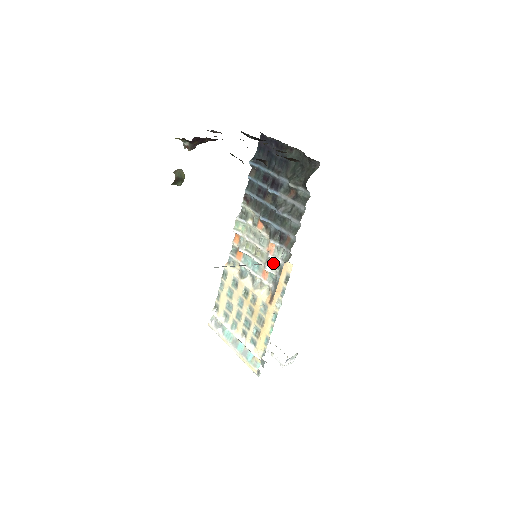
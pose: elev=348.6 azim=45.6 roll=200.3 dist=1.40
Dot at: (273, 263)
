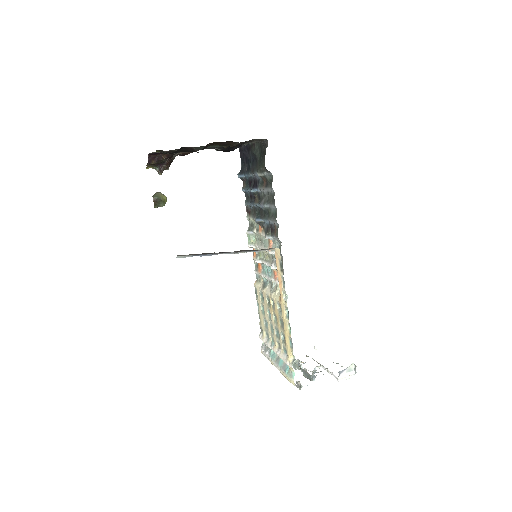
Dot at: (256, 251)
